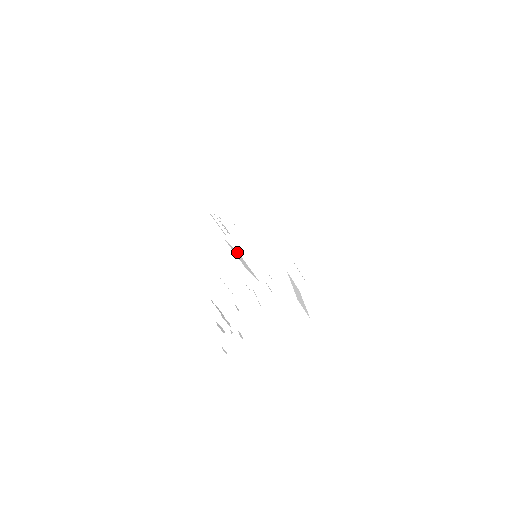
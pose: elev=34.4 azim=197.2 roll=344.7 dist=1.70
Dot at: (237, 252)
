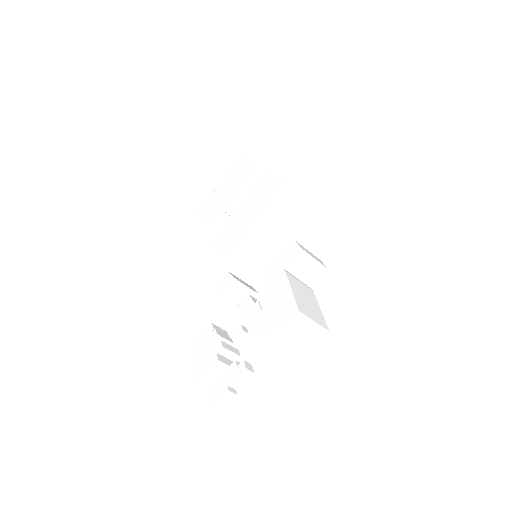
Dot at: occluded
